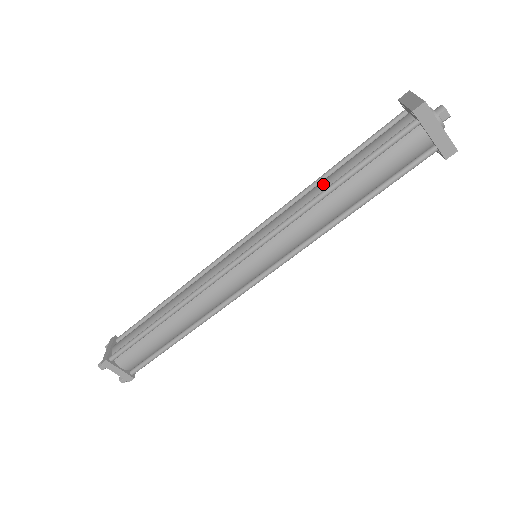
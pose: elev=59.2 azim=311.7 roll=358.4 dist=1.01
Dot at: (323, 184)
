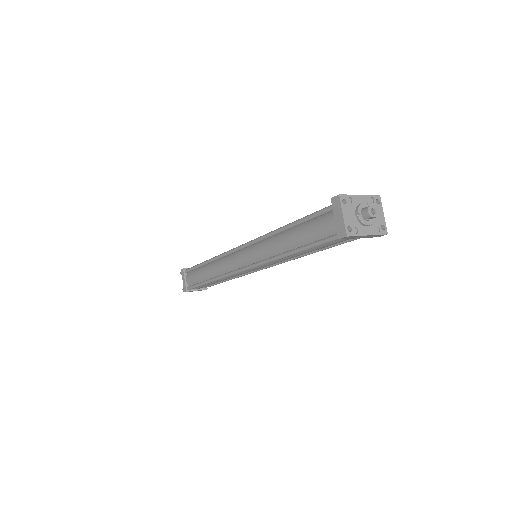
Dot at: (287, 243)
